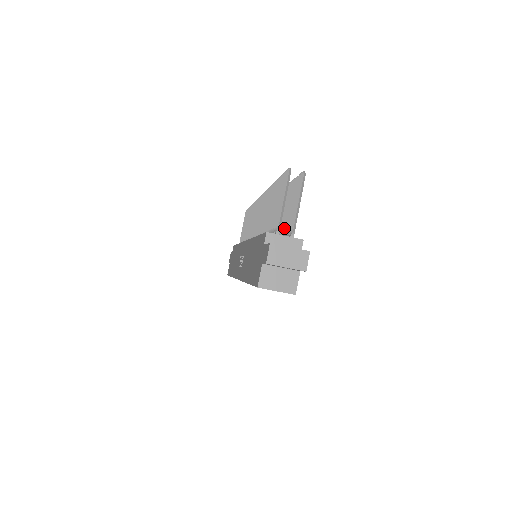
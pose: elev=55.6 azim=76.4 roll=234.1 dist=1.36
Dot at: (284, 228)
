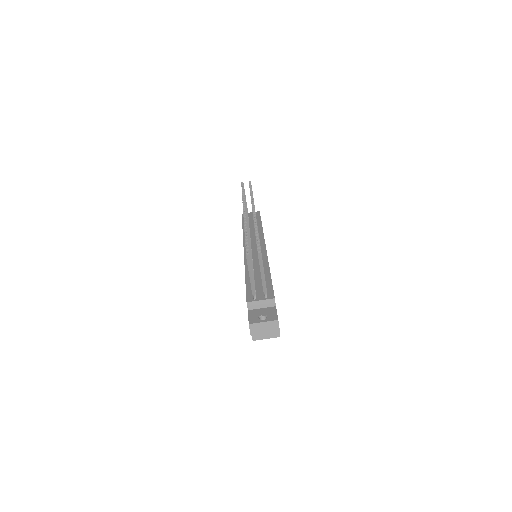
Dot at: occluded
